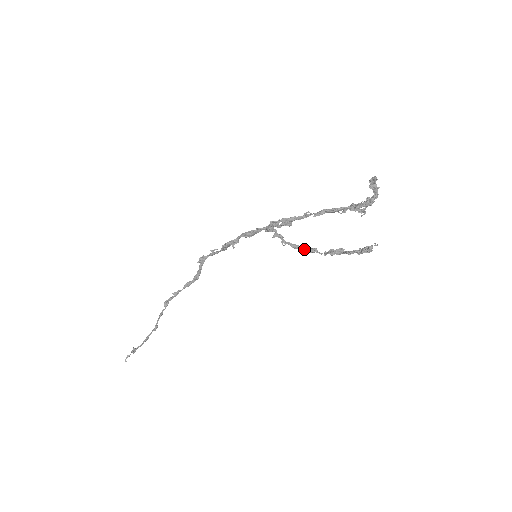
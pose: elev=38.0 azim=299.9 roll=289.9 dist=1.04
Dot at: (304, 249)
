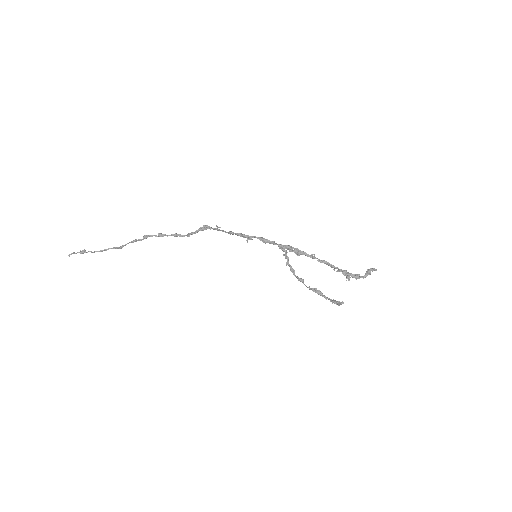
Dot at: (296, 276)
